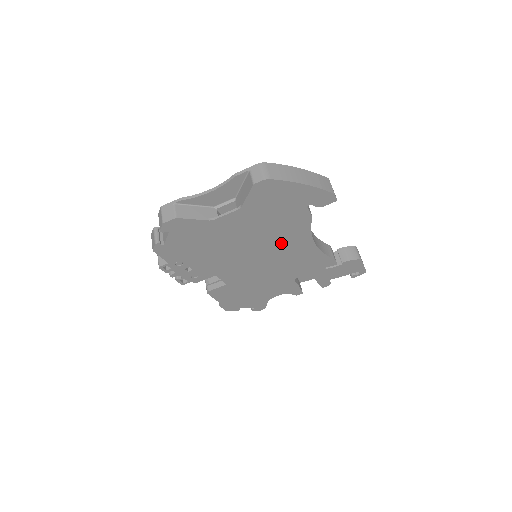
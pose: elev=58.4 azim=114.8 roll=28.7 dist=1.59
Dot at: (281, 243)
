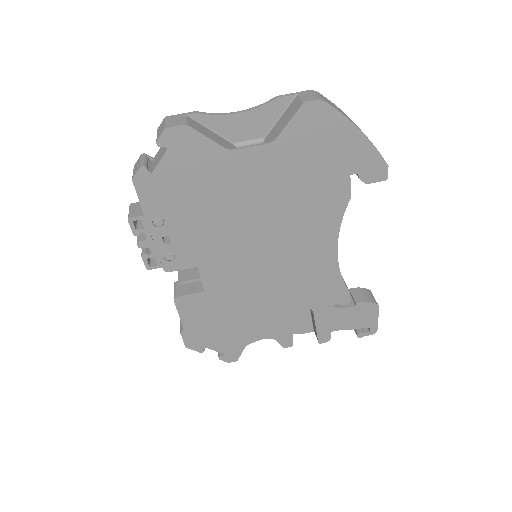
Dot at: (298, 234)
